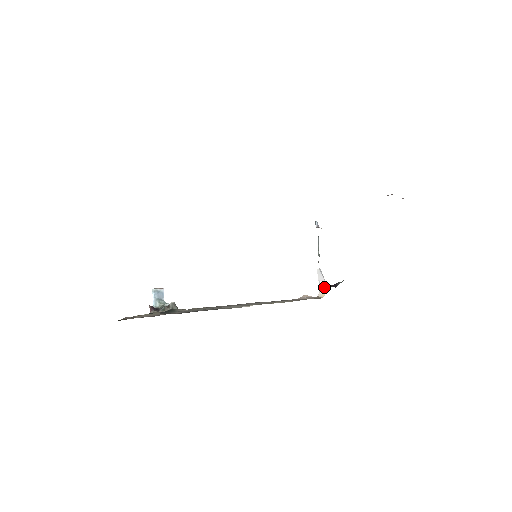
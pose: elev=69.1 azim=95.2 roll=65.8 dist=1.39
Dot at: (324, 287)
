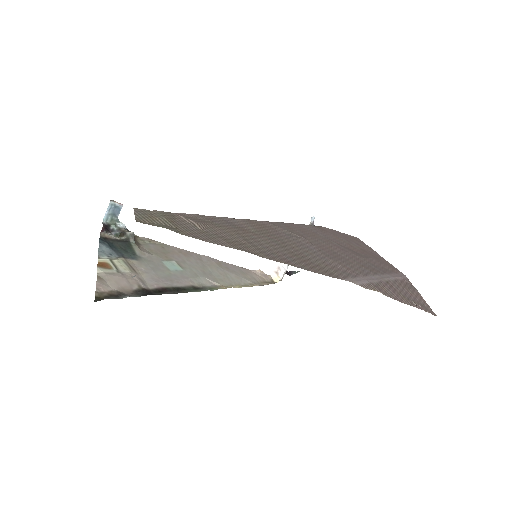
Dot at: (282, 274)
